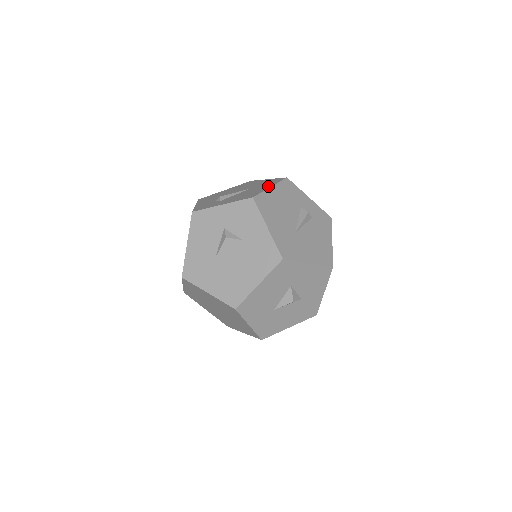
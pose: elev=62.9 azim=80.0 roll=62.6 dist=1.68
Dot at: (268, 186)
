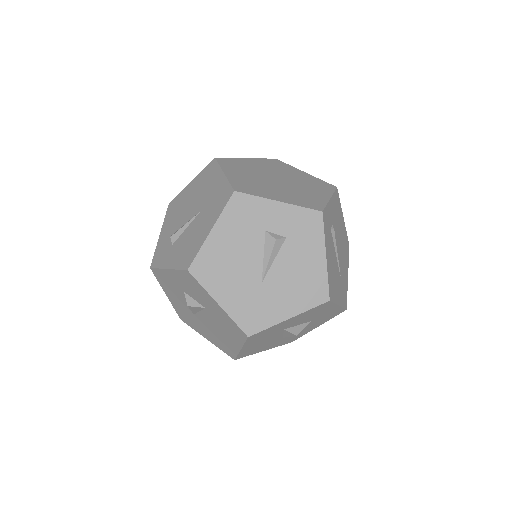
Dot at: (210, 225)
